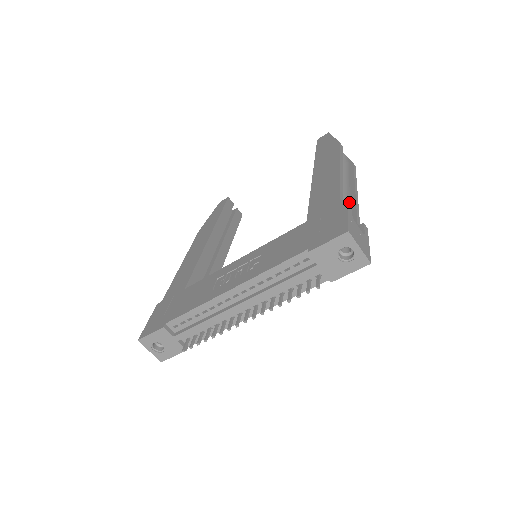
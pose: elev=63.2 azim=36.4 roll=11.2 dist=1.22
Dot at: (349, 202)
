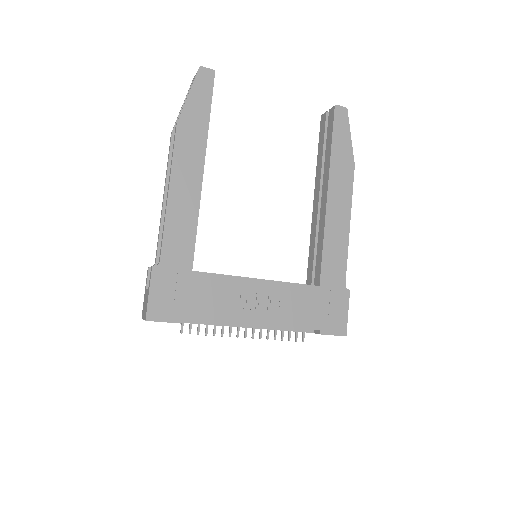
Dot at: (349, 291)
